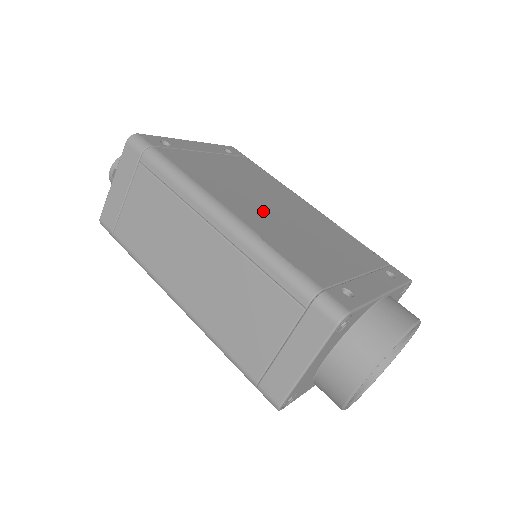
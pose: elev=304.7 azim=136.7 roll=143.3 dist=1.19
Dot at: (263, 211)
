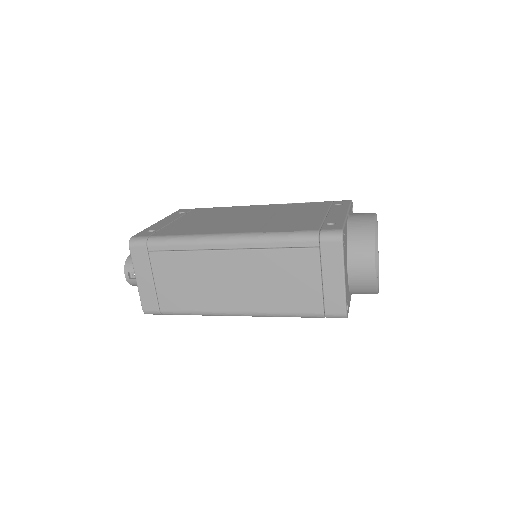
Dot at: (244, 223)
